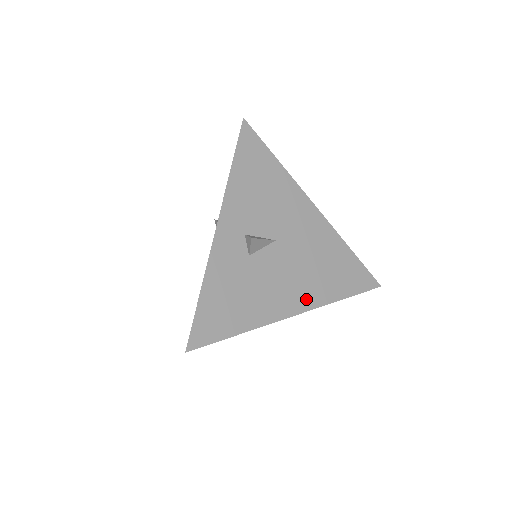
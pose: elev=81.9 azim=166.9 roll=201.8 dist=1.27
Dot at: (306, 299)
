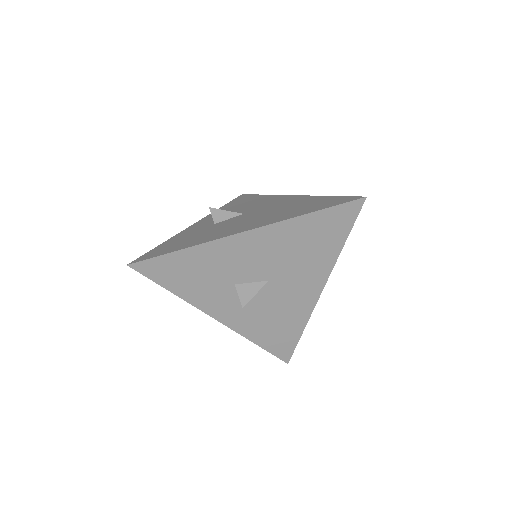
Dot at: (262, 224)
